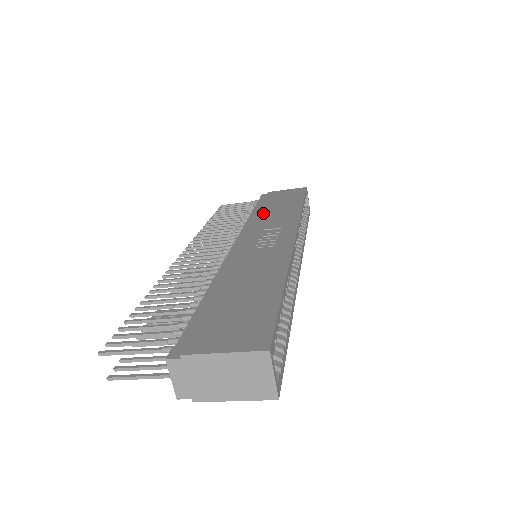
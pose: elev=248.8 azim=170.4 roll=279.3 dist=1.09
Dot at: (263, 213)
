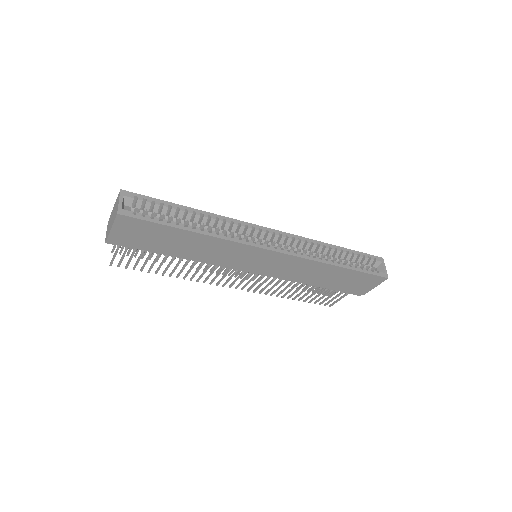
Dot at: occluded
